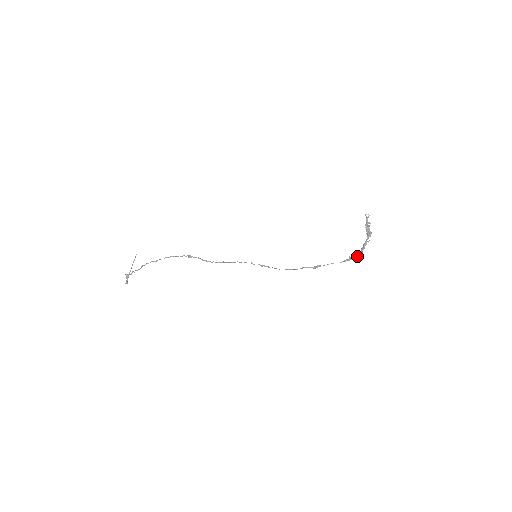
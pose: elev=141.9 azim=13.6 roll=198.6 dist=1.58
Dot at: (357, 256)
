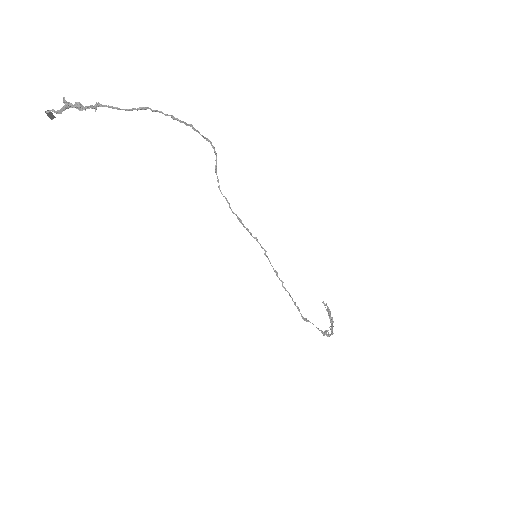
Dot at: (330, 335)
